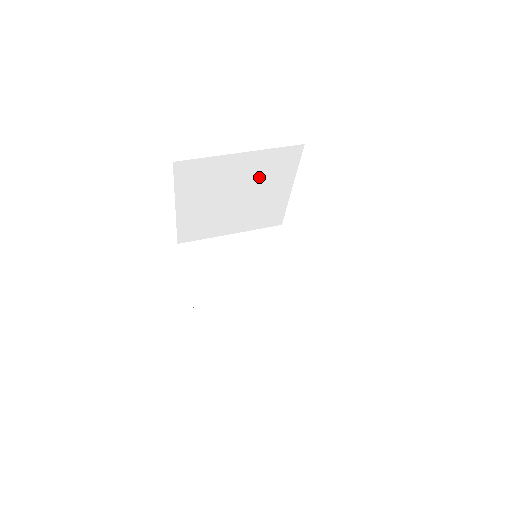
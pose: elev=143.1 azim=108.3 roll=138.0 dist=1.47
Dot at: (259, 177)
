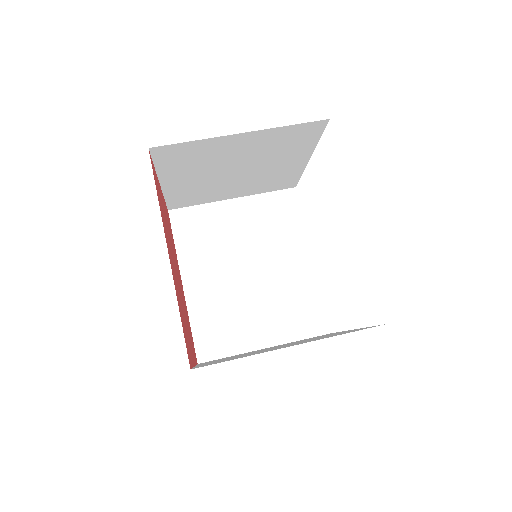
Dot at: (267, 152)
